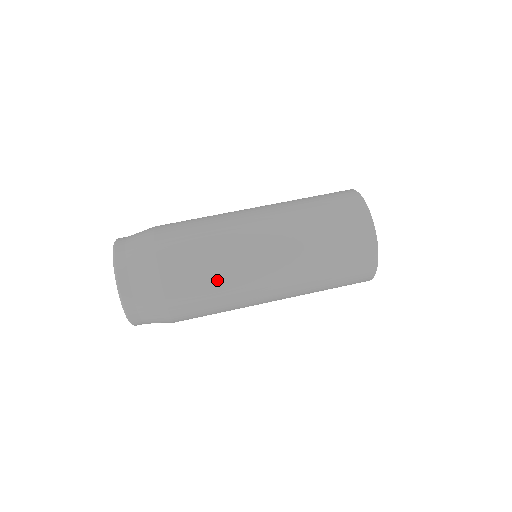
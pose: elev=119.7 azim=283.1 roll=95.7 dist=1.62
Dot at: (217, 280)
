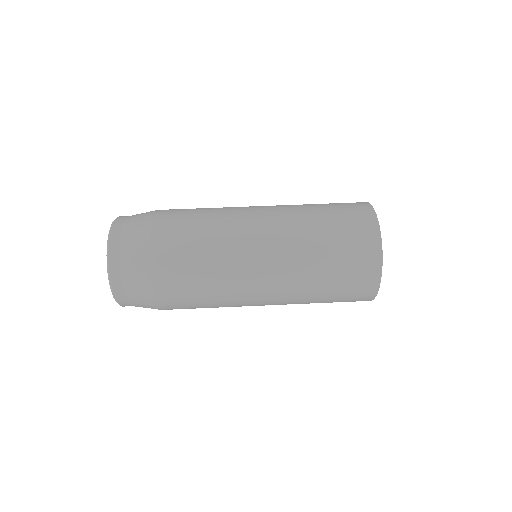
Dot at: (211, 304)
